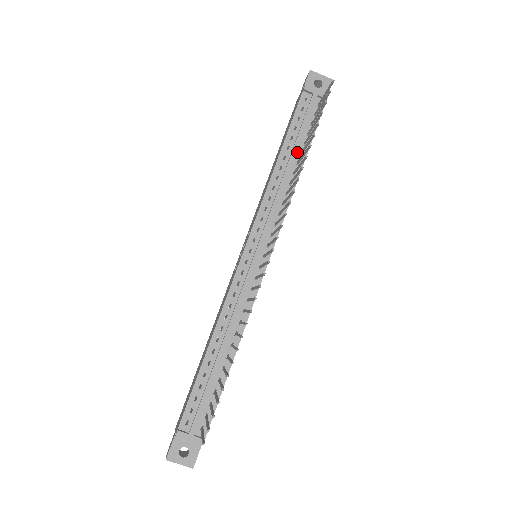
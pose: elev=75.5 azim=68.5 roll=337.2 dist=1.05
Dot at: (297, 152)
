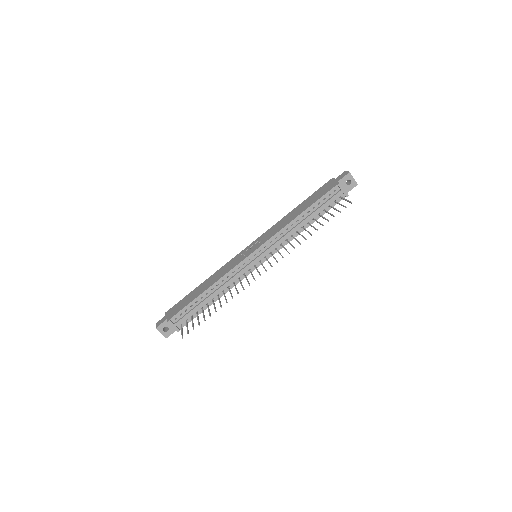
Dot at: (311, 217)
